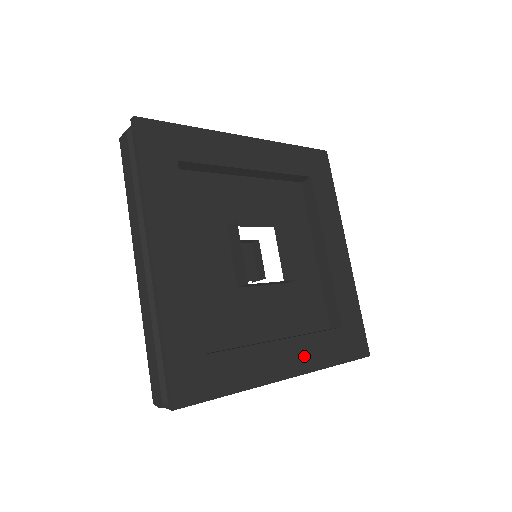
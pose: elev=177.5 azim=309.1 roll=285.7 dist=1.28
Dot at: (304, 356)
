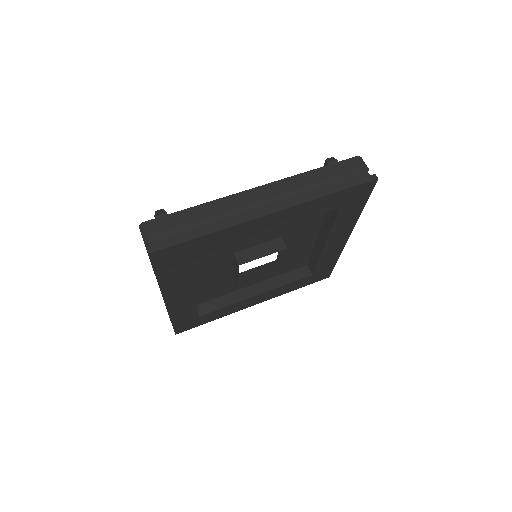
Dot at: (271, 295)
